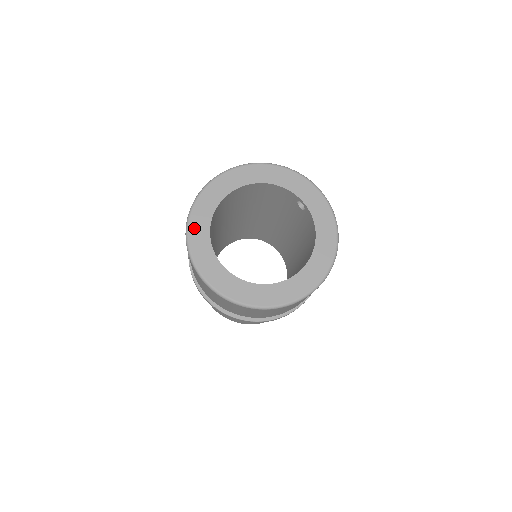
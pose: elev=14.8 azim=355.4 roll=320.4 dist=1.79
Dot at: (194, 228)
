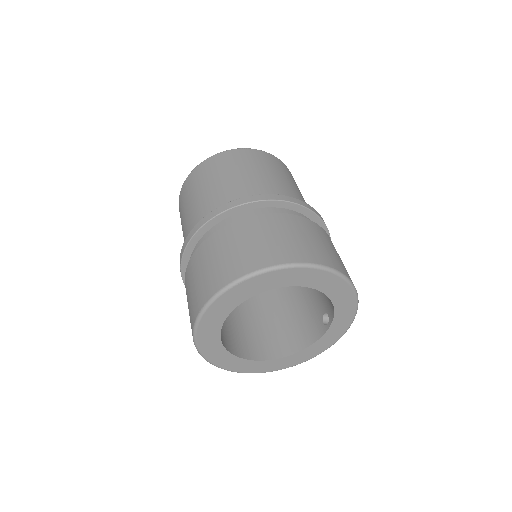
Dot at: (238, 290)
